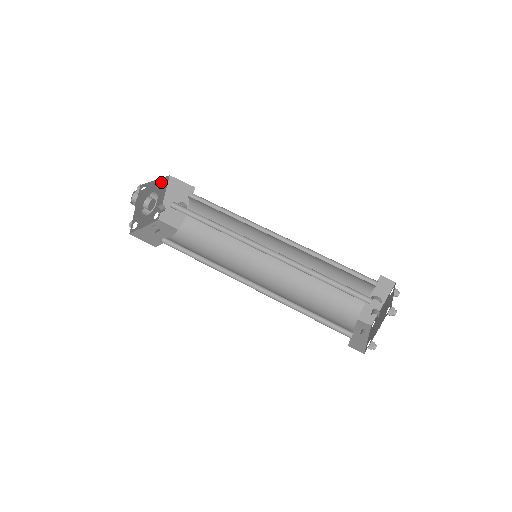
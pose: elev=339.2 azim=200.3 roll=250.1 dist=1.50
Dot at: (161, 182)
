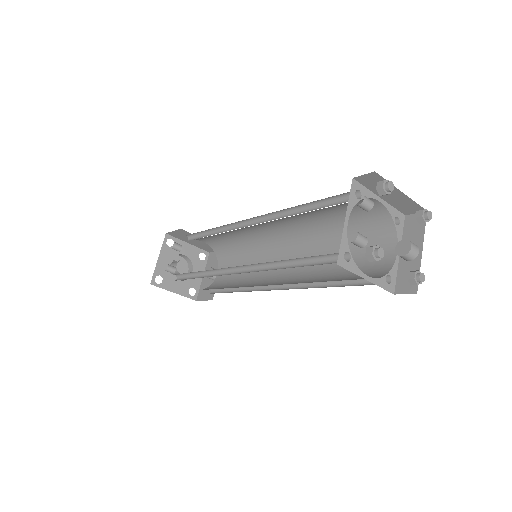
Dot at: (197, 253)
